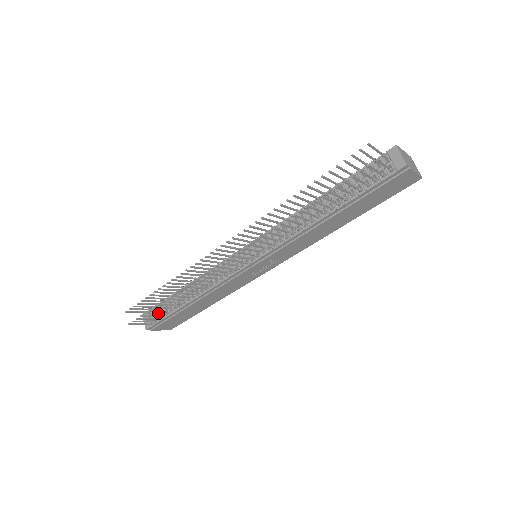
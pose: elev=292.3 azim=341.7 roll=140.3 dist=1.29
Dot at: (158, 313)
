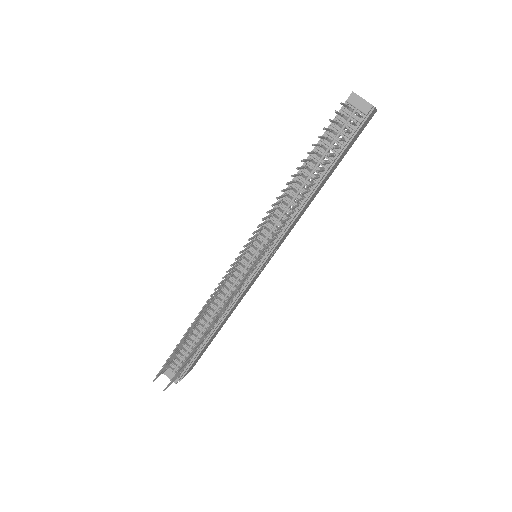
Dot at: (186, 362)
